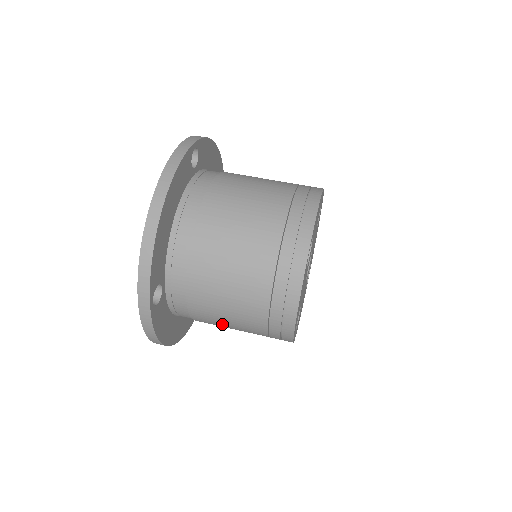
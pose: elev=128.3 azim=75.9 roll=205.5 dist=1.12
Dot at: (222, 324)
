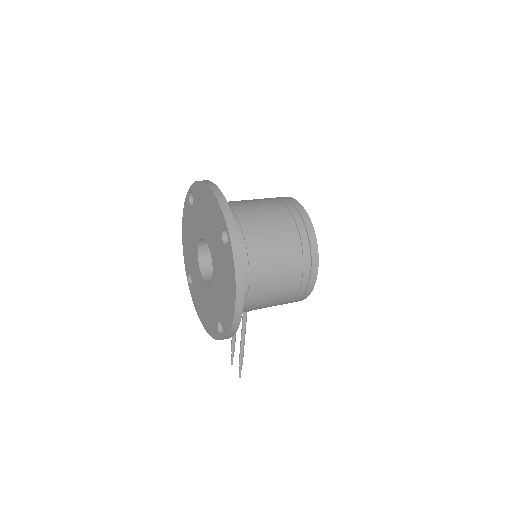
Dot at: (272, 271)
